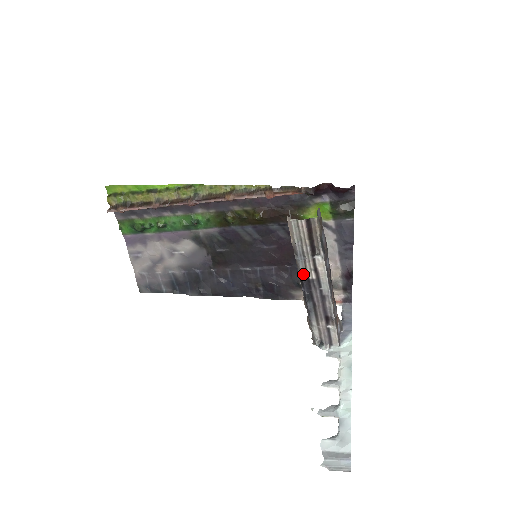
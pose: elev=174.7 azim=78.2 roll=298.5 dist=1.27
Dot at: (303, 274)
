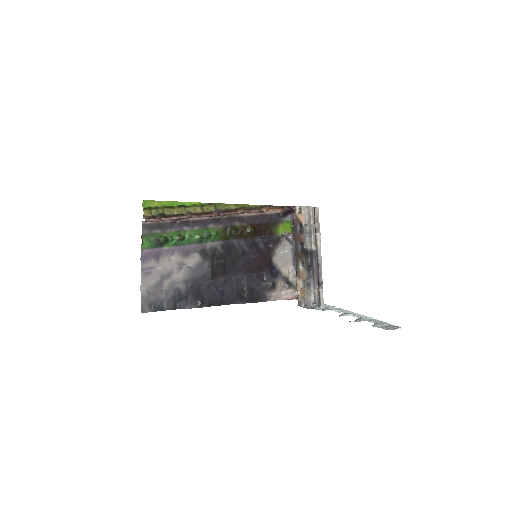
Dot at: (309, 247)
